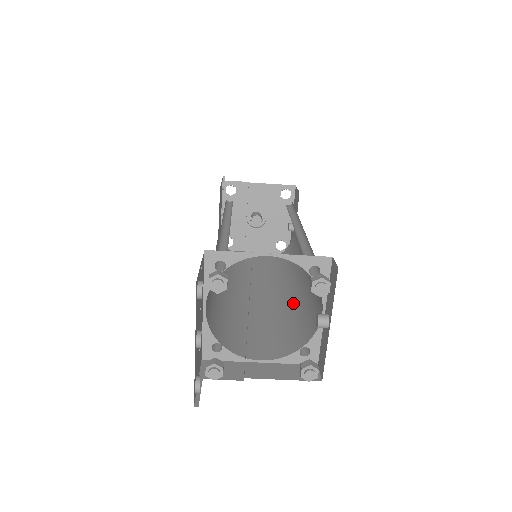
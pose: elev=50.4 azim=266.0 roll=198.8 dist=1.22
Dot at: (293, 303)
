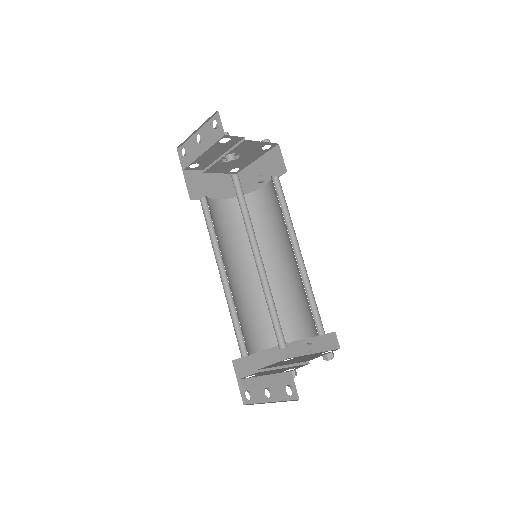
Dot at: occluded
